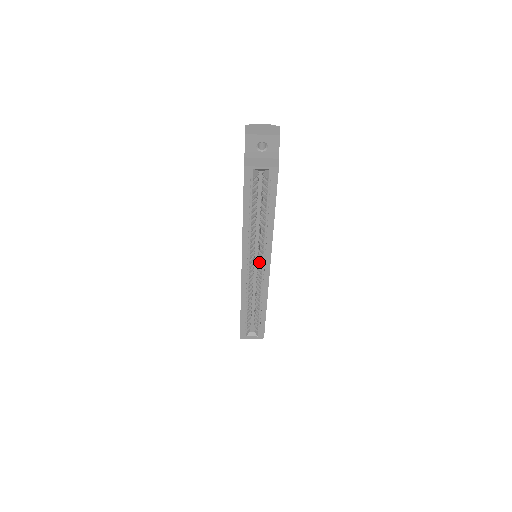
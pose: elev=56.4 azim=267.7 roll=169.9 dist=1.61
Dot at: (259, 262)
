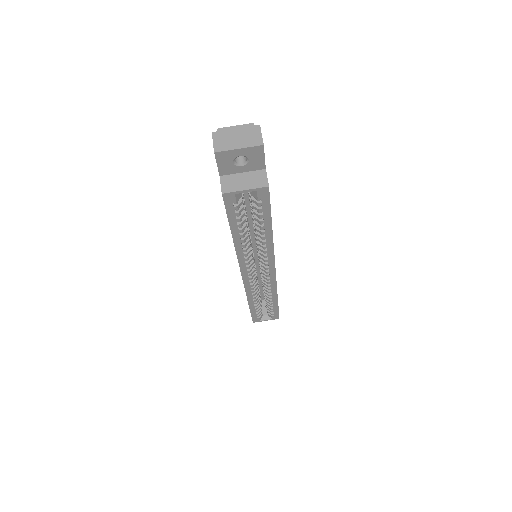
Dot at: occluded
